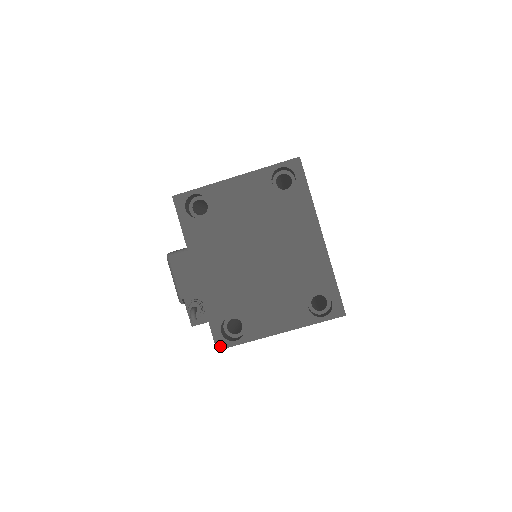
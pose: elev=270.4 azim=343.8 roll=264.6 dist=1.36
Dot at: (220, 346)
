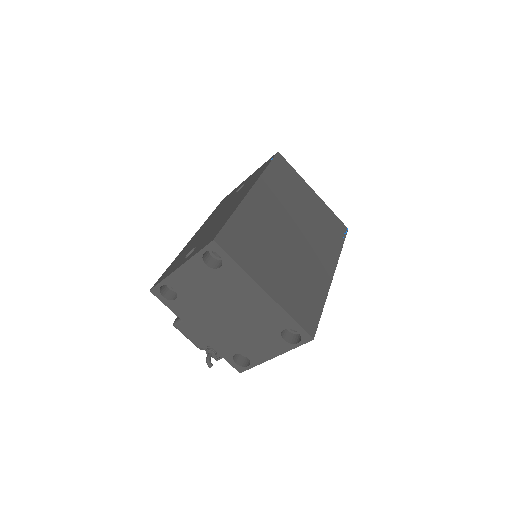
Dot at: (240, 371)
